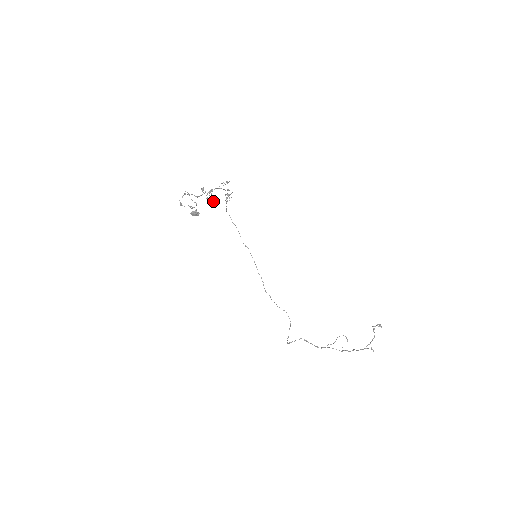
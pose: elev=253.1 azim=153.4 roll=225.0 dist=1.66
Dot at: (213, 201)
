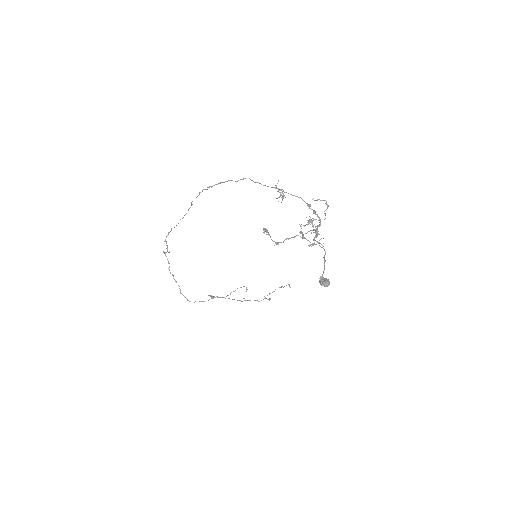
Dot at: (319, 243)
